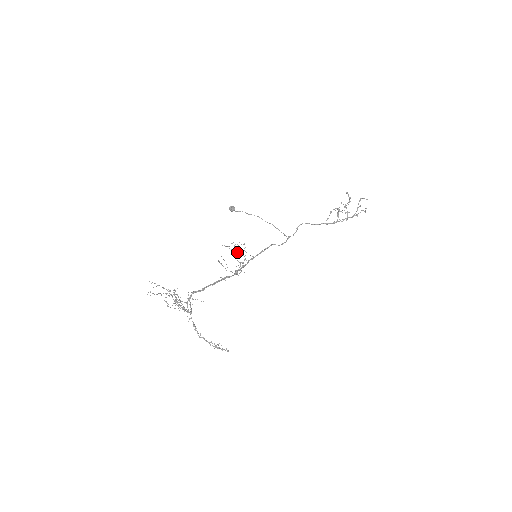
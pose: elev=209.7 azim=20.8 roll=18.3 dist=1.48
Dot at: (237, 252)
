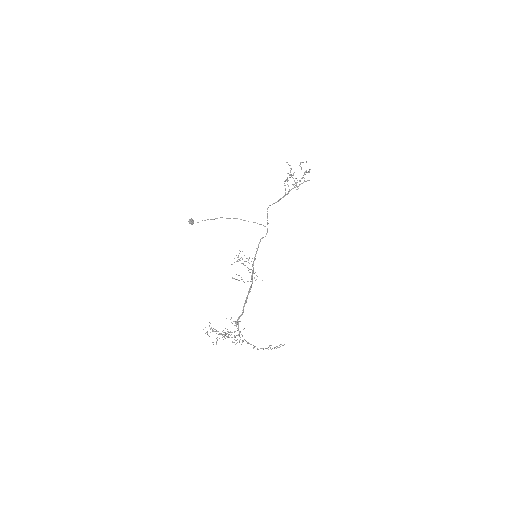
Dot at: occluded
